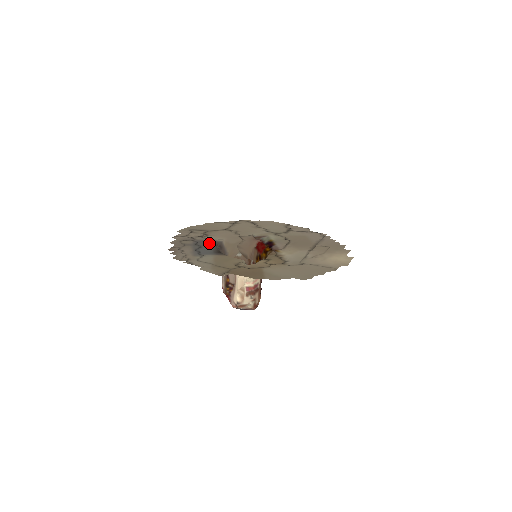
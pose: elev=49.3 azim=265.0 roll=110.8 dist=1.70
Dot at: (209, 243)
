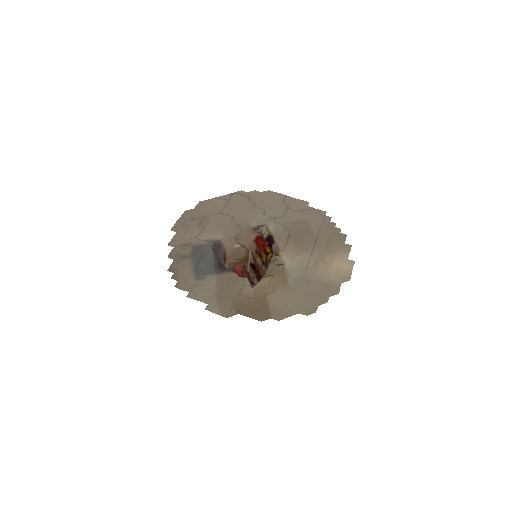
Dot at: (207, 249)
